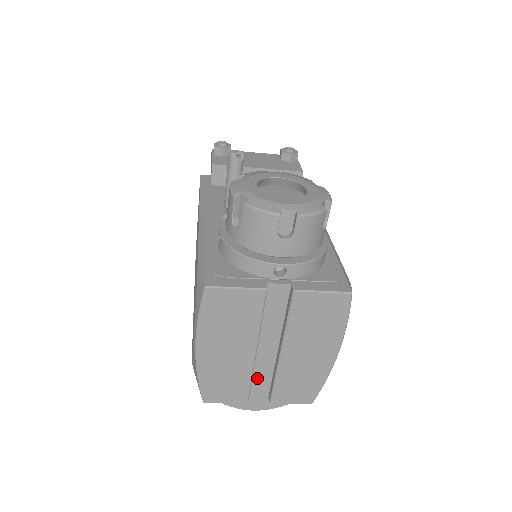
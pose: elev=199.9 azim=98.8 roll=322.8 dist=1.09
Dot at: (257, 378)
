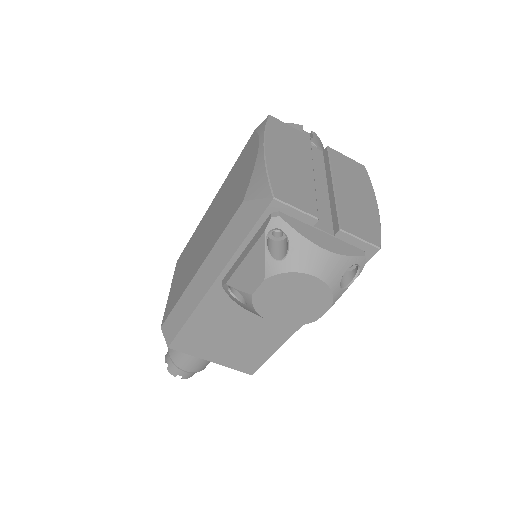
Dot at: (318, 210)
